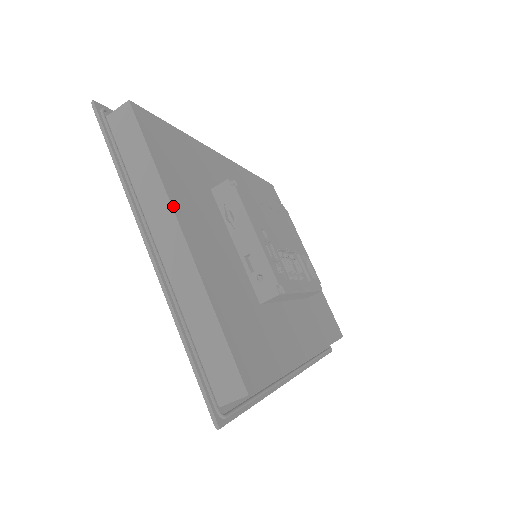
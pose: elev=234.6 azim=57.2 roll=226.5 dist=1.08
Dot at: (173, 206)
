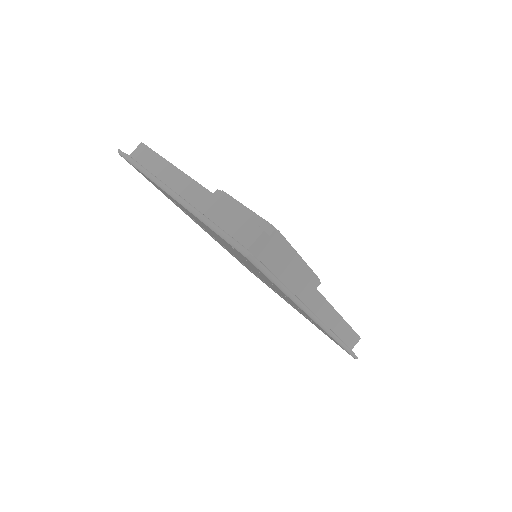
Dot at: (182, 171)
